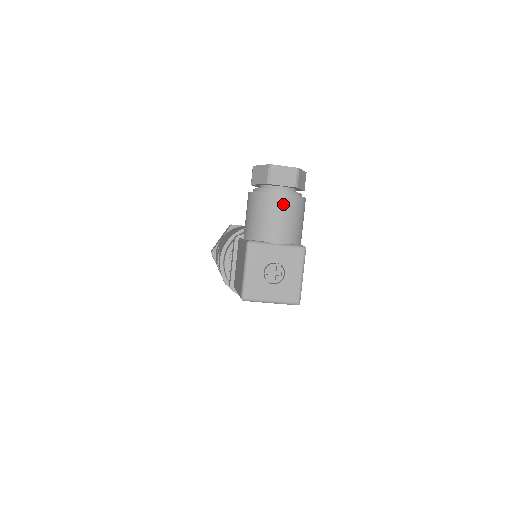
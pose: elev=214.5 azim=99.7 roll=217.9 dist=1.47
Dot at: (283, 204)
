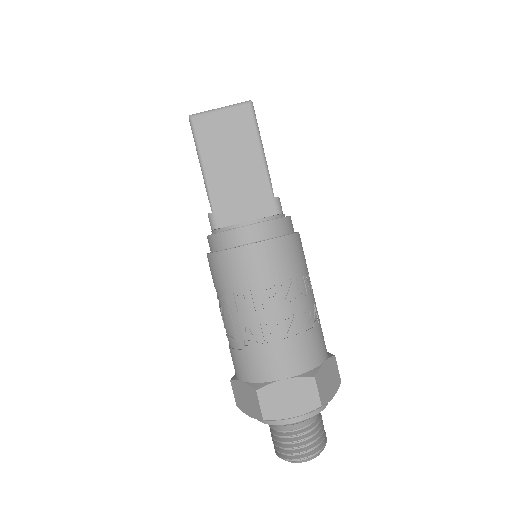
Dot at: occluded
